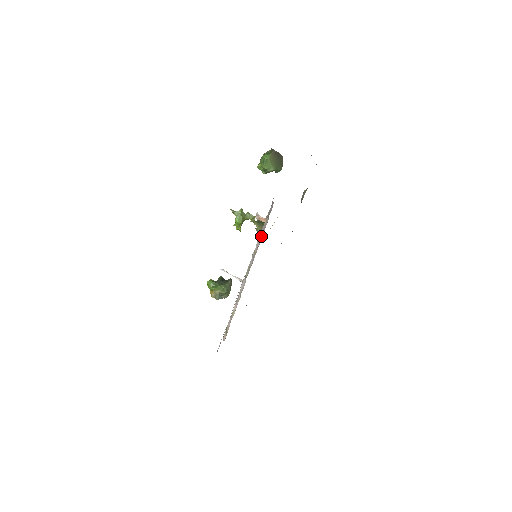
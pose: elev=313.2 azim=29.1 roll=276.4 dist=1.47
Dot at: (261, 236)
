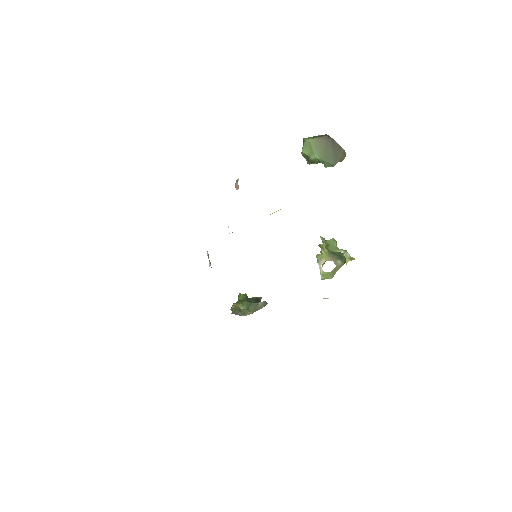
Dot at: occluded
